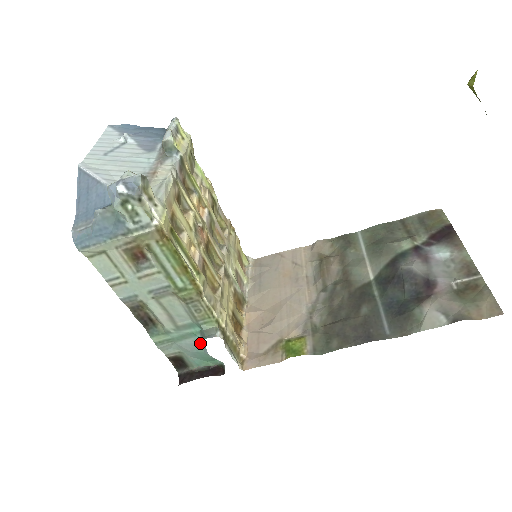
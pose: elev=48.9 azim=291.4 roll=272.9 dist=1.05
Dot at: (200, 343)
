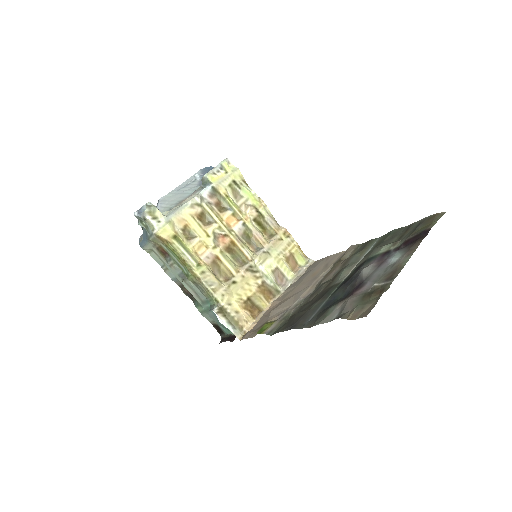
Dot at: (215, 315)
